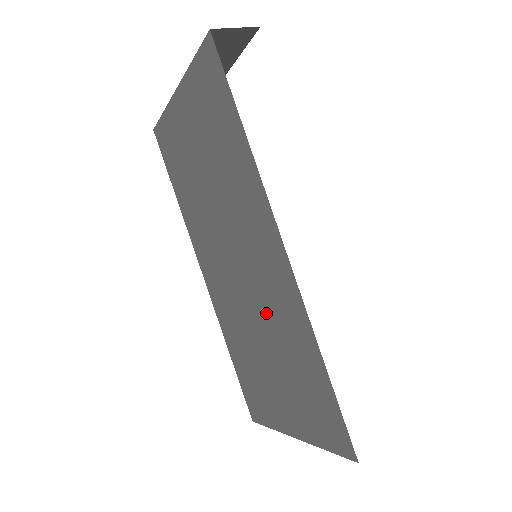
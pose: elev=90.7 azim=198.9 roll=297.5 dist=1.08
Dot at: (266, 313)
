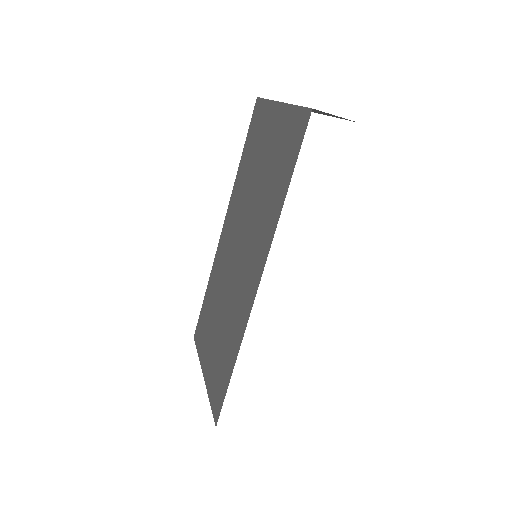
Dot at: (231, 302)
